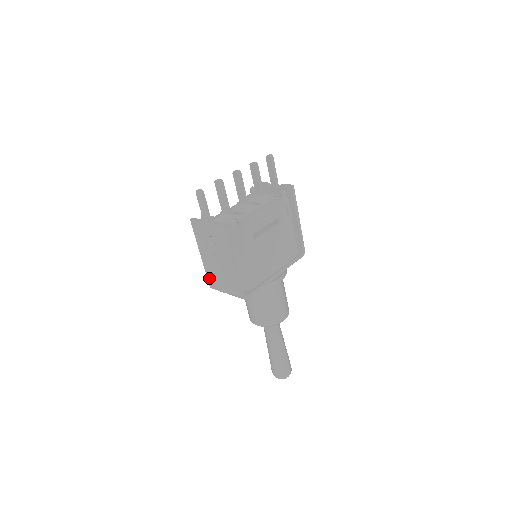
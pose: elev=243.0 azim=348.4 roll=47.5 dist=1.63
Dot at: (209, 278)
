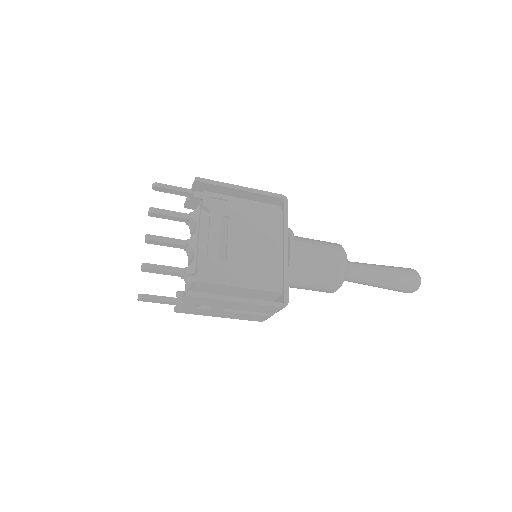
Dot at: (250, 320)
